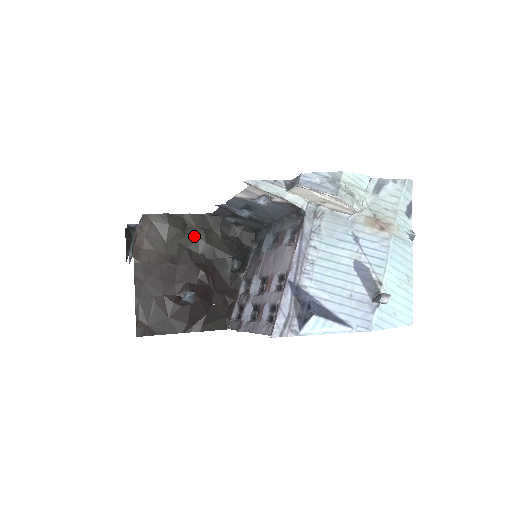
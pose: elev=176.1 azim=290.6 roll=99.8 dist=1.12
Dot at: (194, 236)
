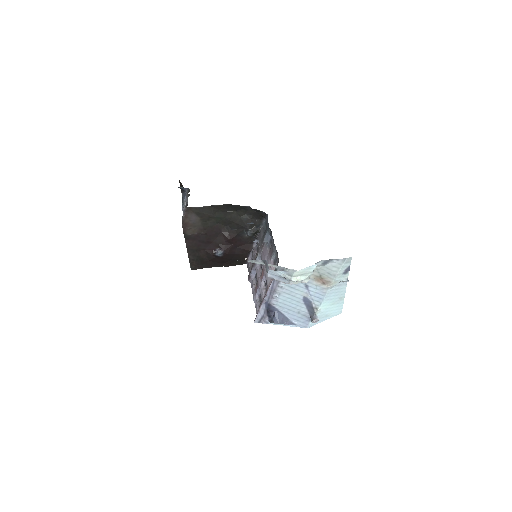
Dot at: (222, 217)
